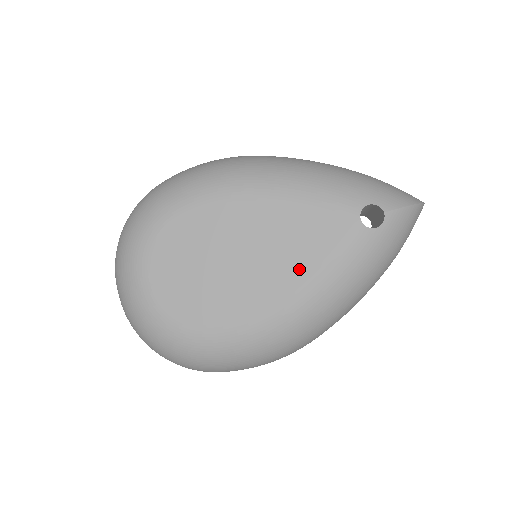
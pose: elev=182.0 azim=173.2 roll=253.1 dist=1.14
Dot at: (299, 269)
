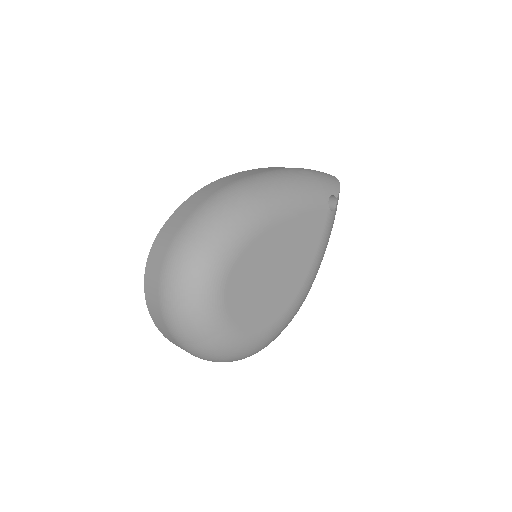
Dot at: (309, 257)
